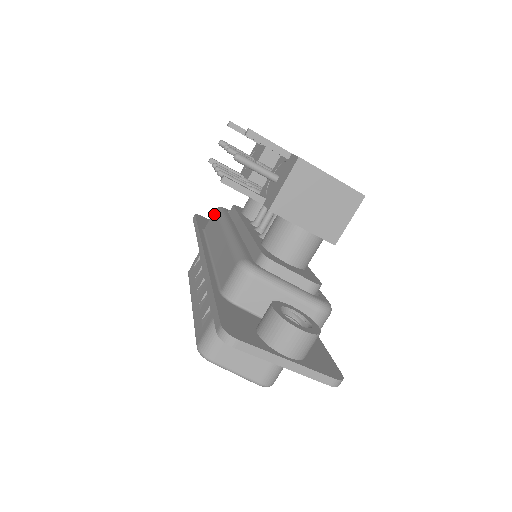
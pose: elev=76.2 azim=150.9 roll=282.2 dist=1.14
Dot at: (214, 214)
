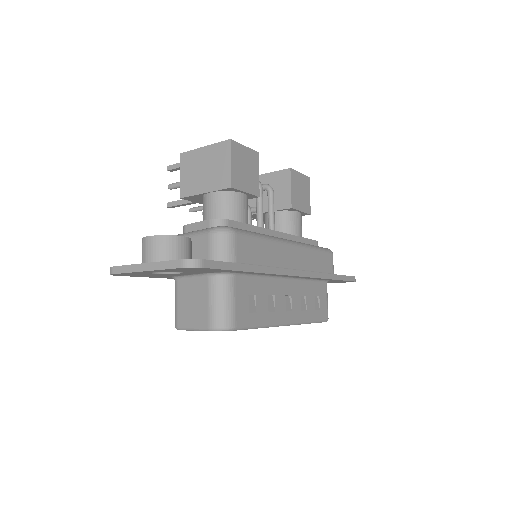
Dot at: occluded
